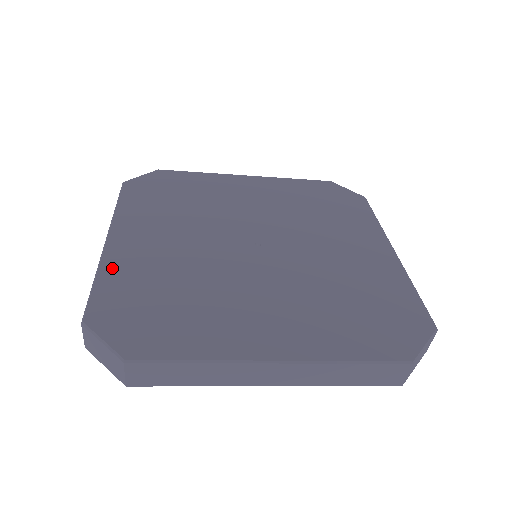
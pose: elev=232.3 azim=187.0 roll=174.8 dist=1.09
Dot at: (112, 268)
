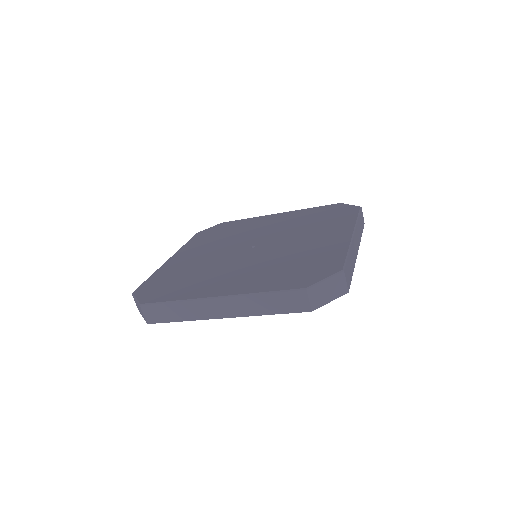
Dot at: (162, 270)
